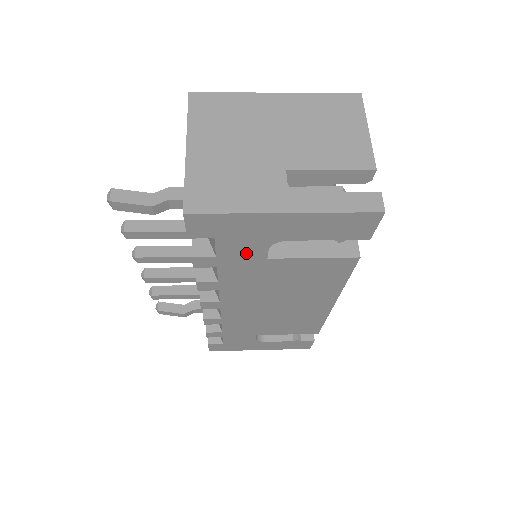
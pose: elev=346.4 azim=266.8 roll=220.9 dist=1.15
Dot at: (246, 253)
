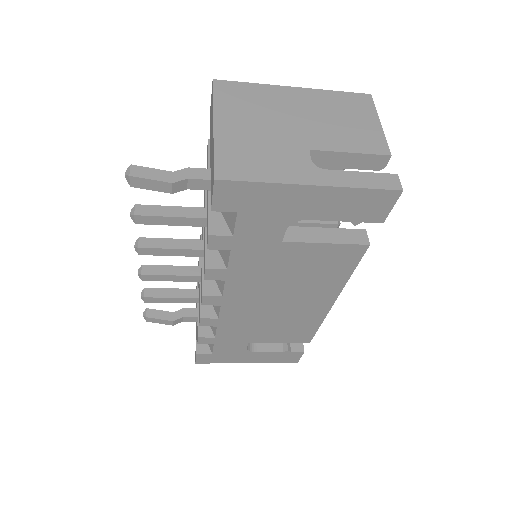
Dot at: (263, 233)
